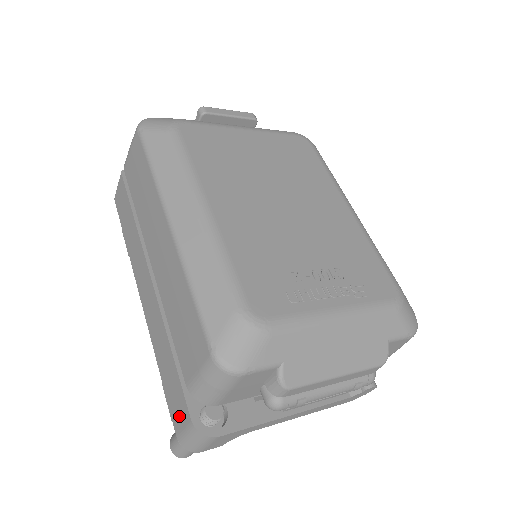
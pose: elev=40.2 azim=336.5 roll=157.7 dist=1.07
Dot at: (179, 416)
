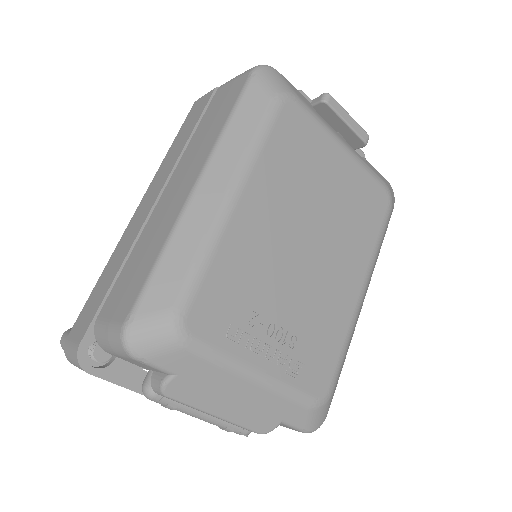
Dot at: (78, 329)
